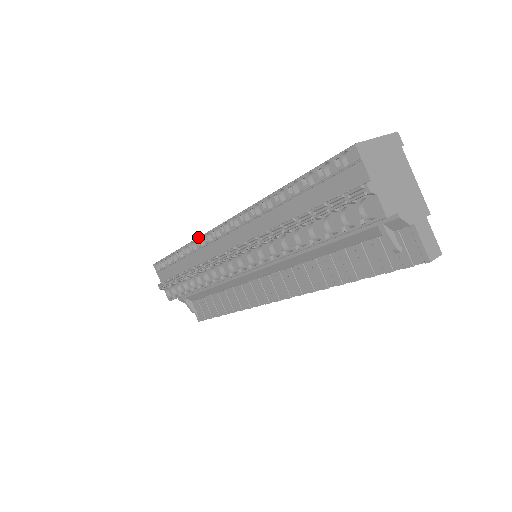
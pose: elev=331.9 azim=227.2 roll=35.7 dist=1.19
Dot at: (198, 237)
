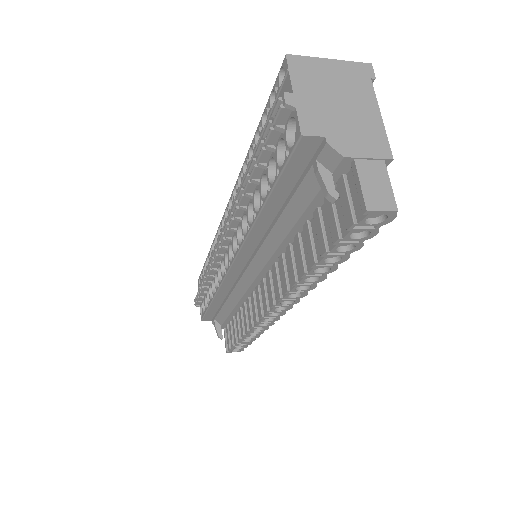
Dot at: (215, 235)
